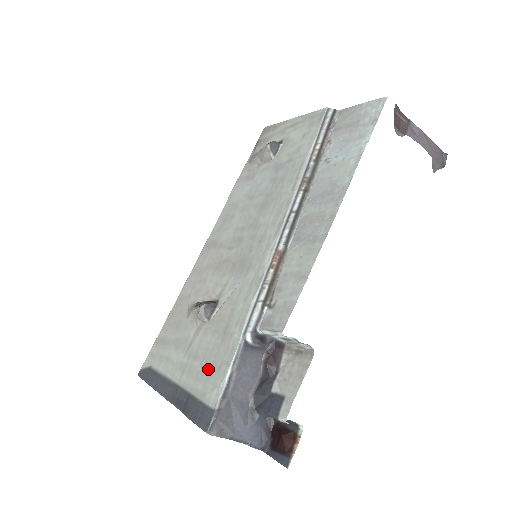
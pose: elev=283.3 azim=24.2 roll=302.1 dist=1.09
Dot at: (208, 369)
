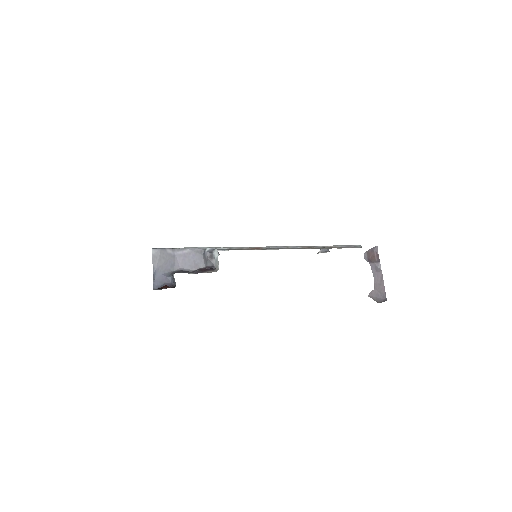
Dot at: occluded
